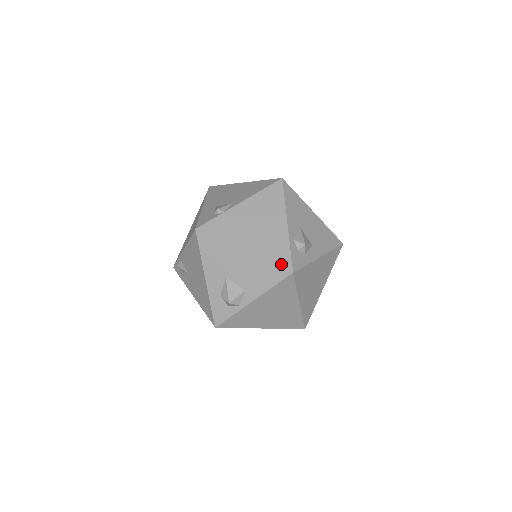
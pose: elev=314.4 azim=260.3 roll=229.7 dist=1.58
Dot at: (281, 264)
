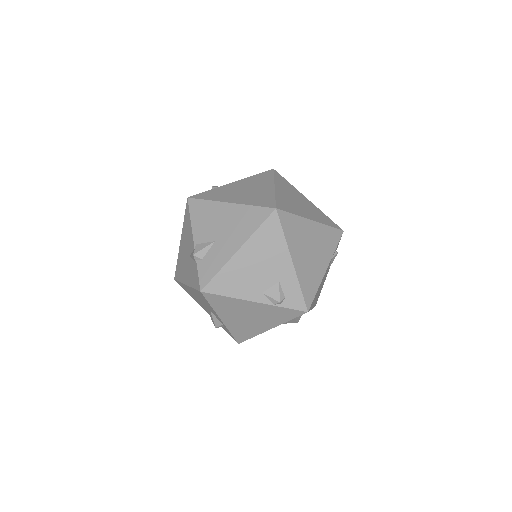
Dot at: occluded
